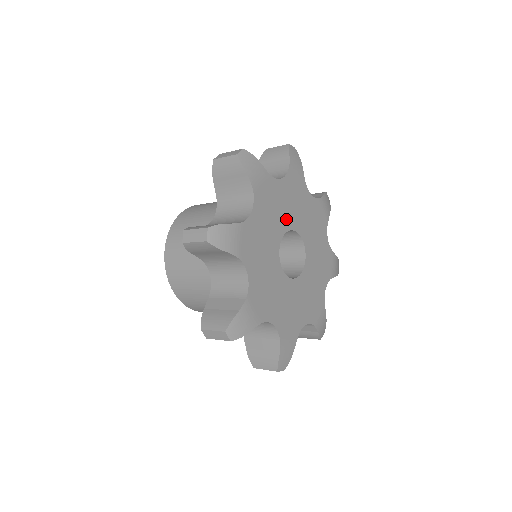
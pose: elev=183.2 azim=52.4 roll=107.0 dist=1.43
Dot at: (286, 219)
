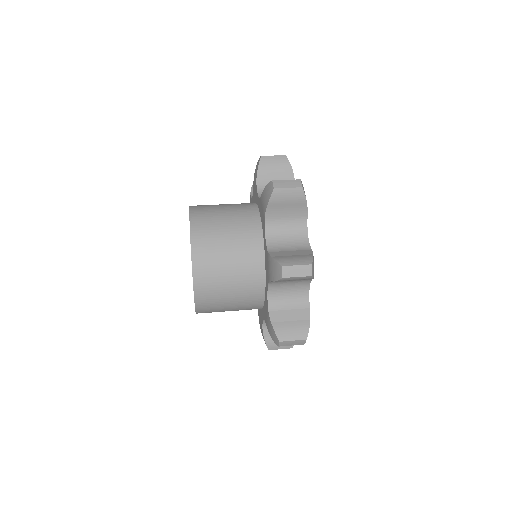
Dot at: occluded
